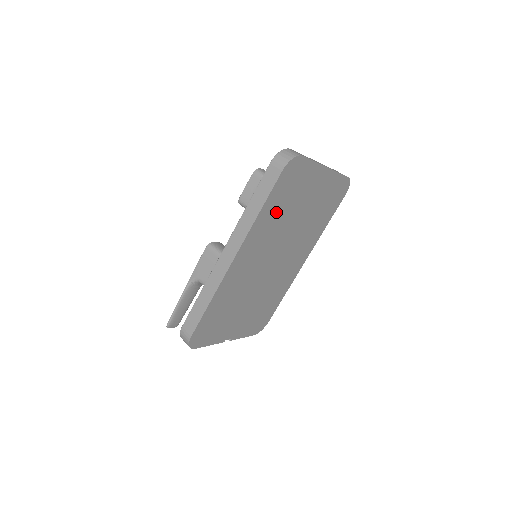
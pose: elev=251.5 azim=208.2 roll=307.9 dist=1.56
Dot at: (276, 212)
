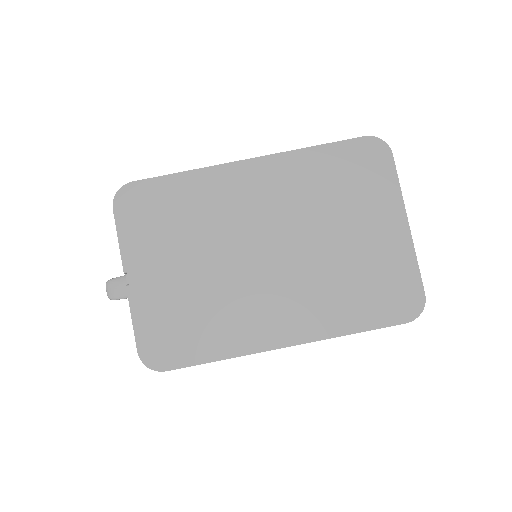
Dot at: (323, 179)
